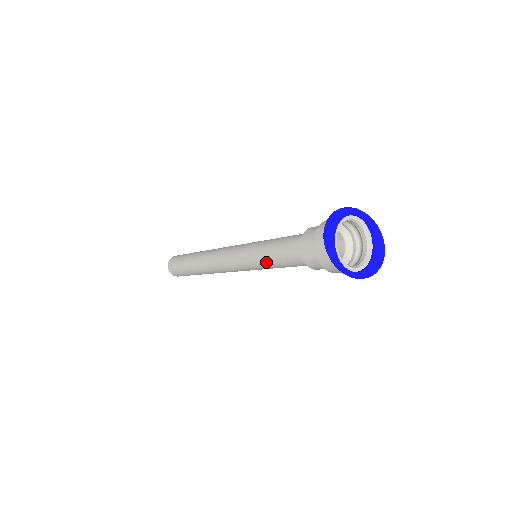
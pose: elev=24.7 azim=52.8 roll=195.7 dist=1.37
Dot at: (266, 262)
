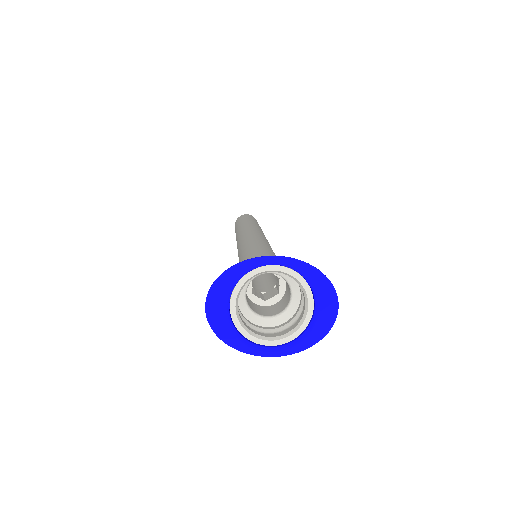
Dot at: occluded
